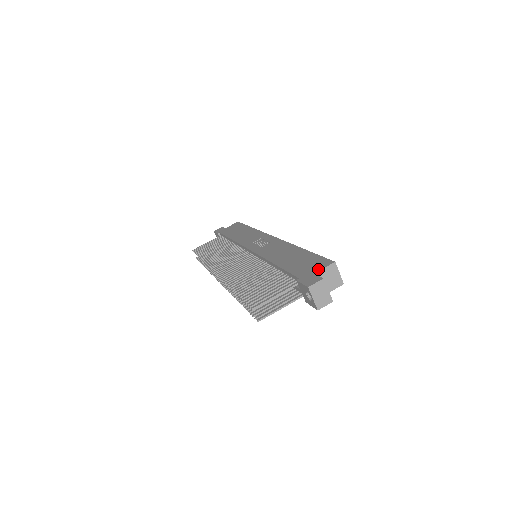
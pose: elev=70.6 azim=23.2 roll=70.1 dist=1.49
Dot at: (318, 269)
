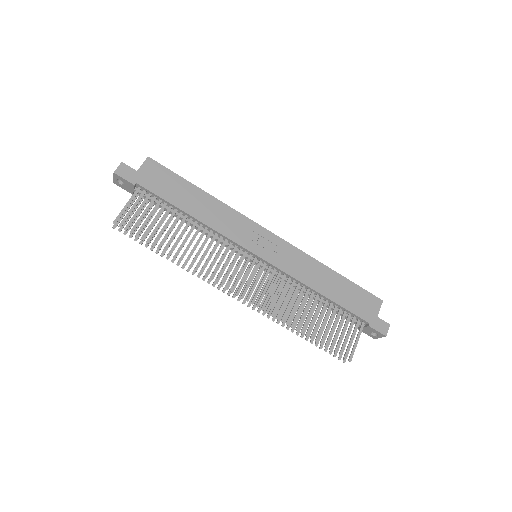
Dot at: (377, 311)
